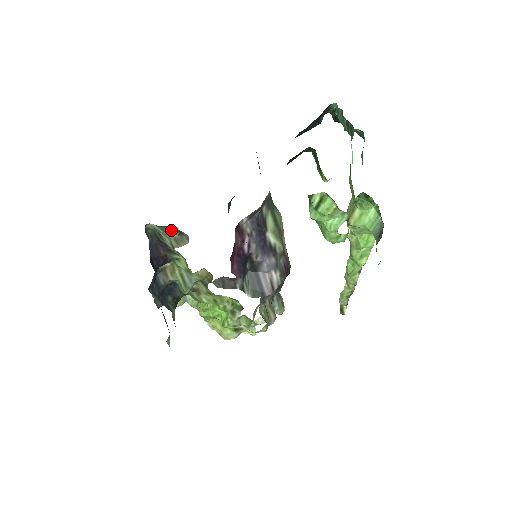
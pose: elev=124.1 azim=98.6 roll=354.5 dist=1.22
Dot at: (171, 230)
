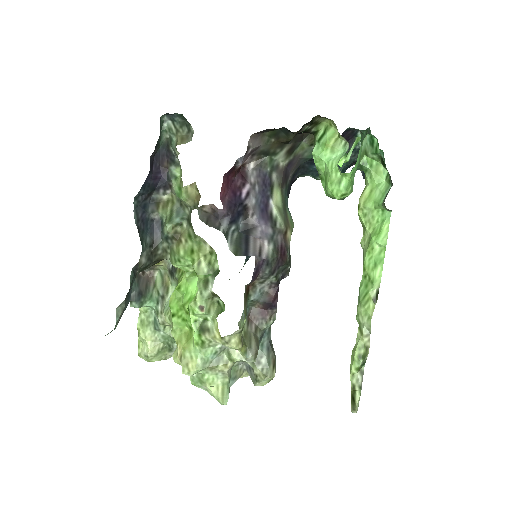
Dot at: (182, 127)
